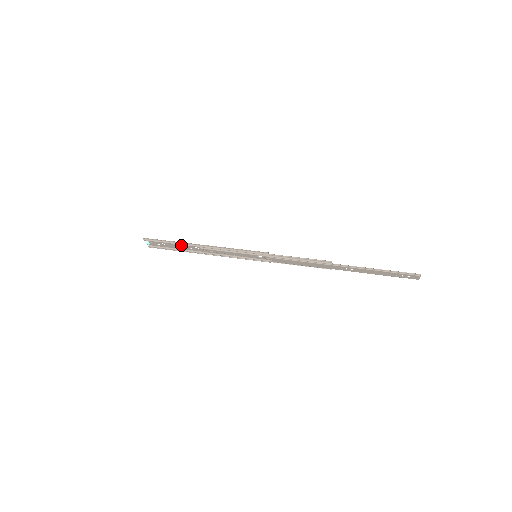
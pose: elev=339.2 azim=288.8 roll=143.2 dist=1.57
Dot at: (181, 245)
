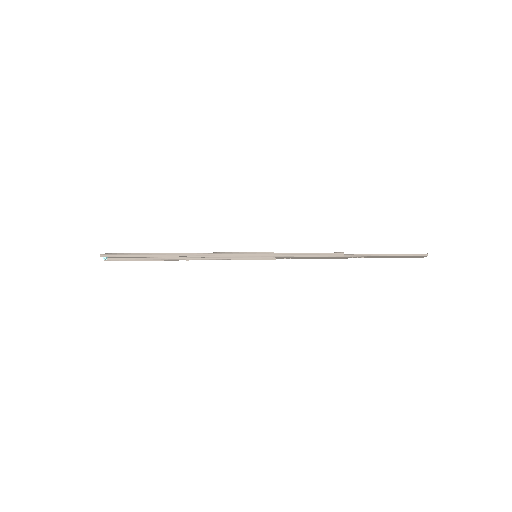
Dot at: occluded
